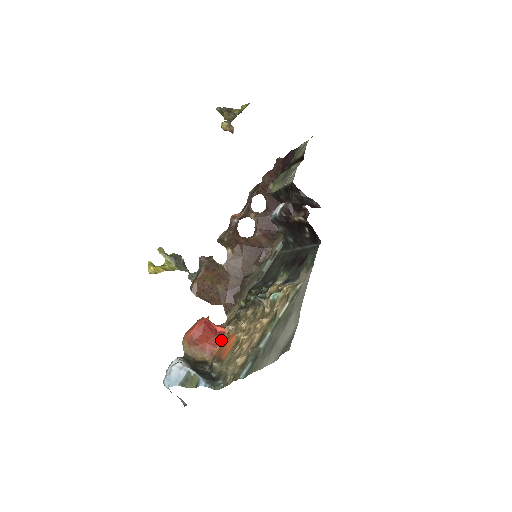
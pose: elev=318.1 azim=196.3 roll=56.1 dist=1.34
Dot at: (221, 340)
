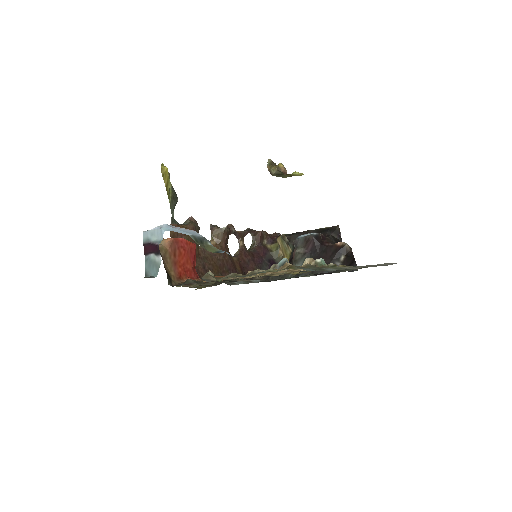
Dot at: (194, 279)
